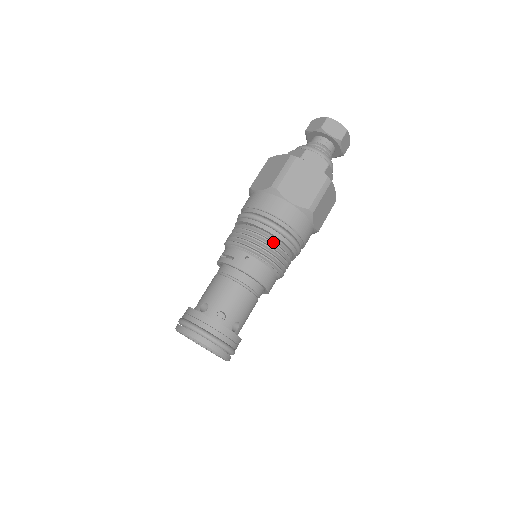
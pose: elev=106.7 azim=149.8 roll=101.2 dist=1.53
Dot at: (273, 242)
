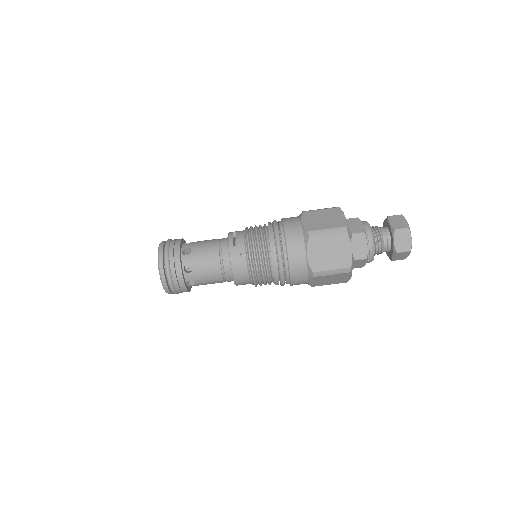
Dot at: (268, 265)
